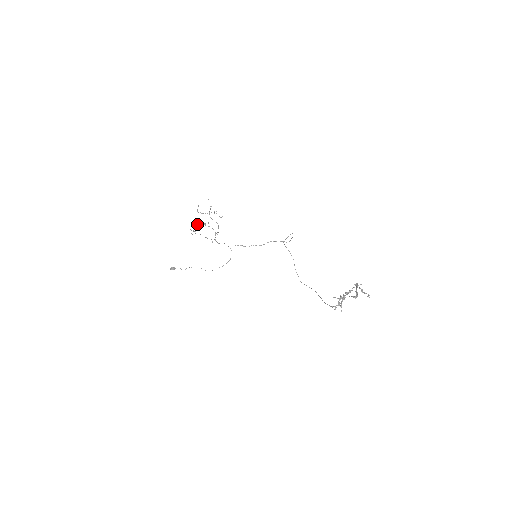
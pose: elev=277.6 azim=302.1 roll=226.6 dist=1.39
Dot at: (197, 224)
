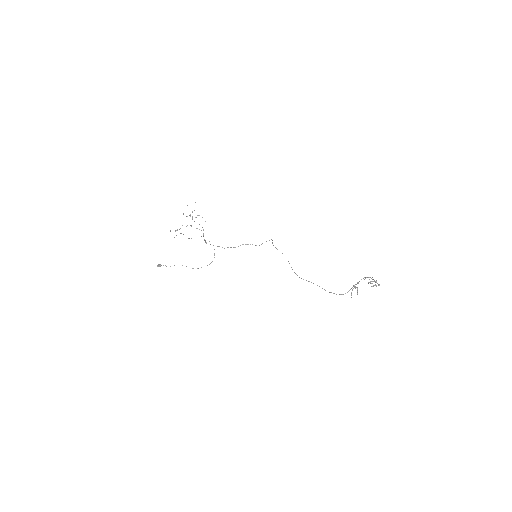
Dot at: (186, 226)
